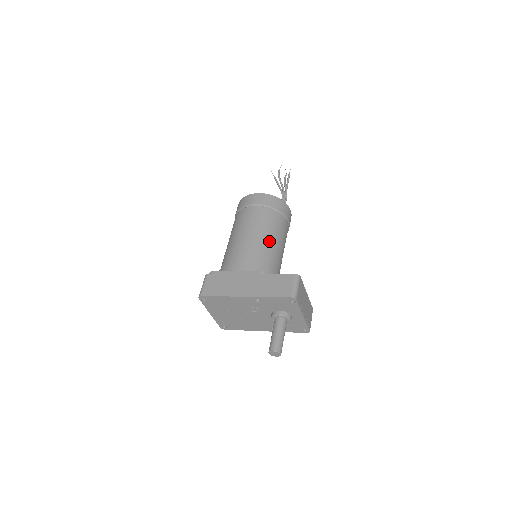
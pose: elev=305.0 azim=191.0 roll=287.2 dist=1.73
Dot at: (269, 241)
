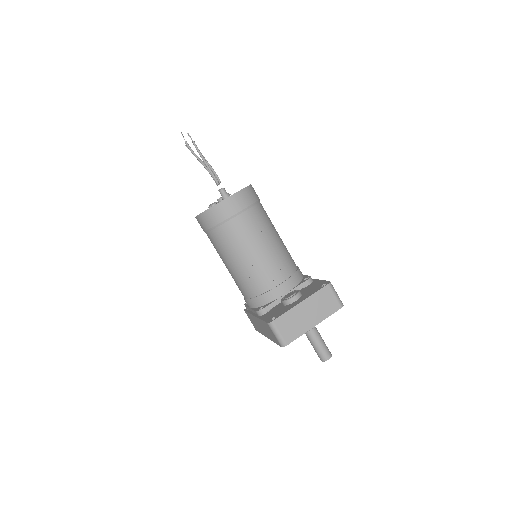
Dot at: (241, 265)
